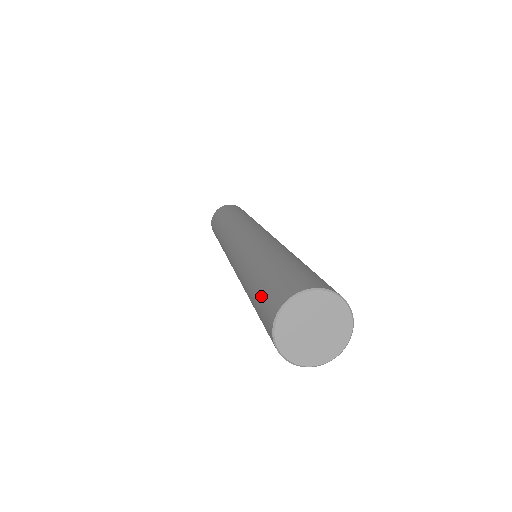
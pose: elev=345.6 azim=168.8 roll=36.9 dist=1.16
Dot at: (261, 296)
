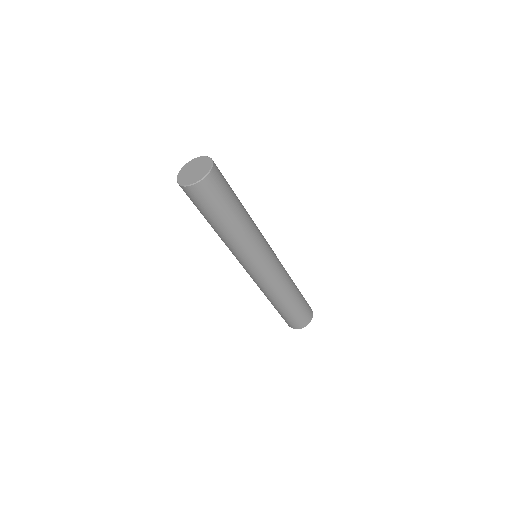
Dot at: occluded
